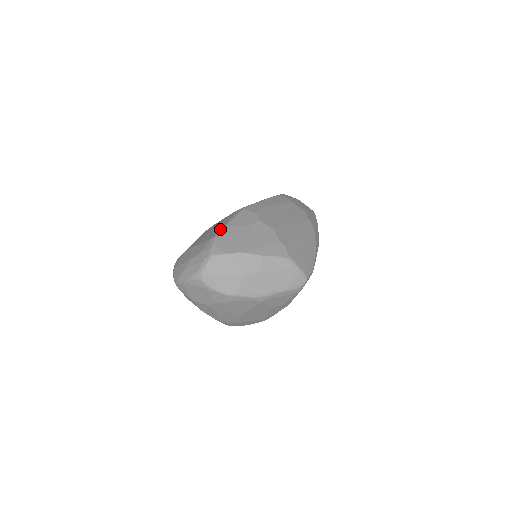
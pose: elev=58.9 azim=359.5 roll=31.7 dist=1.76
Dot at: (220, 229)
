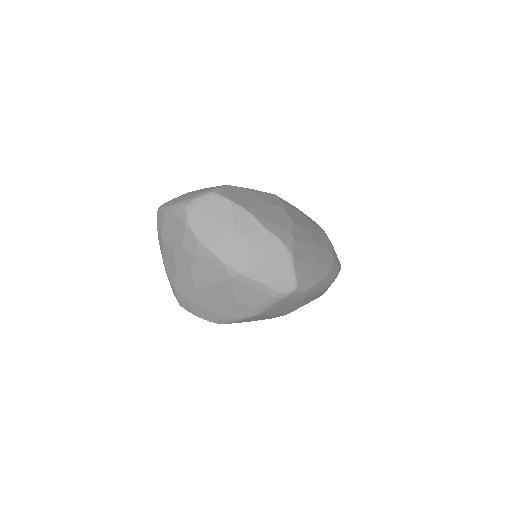
Dot at: occluded
